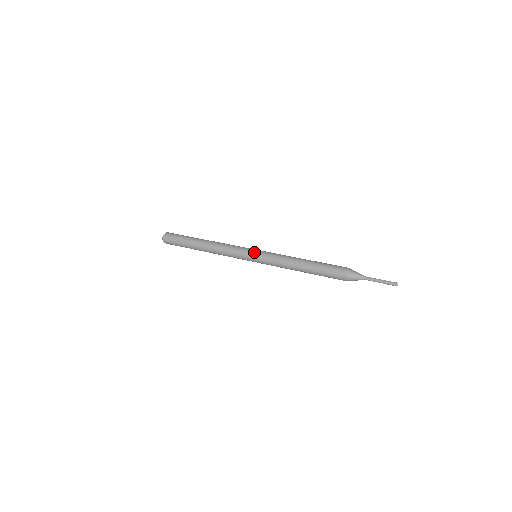
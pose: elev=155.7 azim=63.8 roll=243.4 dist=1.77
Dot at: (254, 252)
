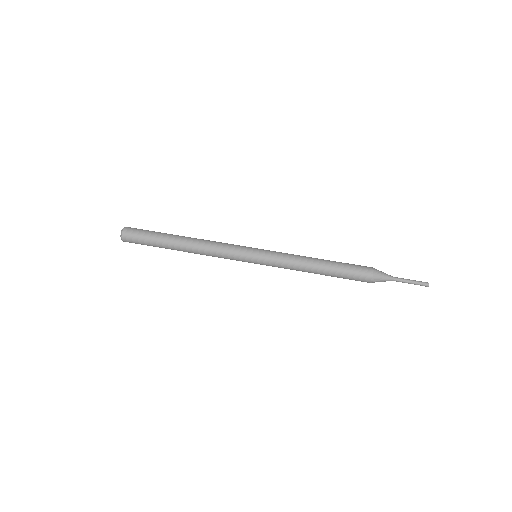
Dot at: (255, 257)
